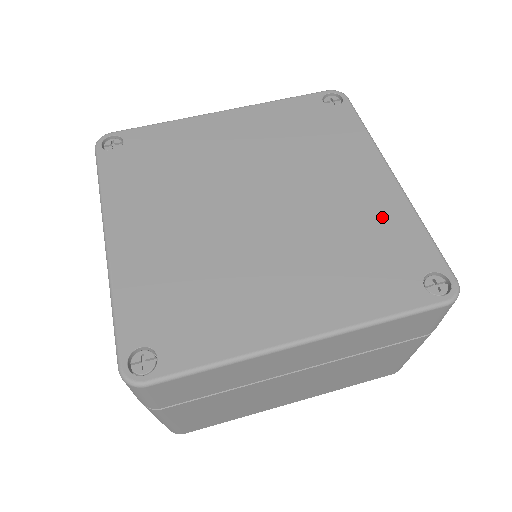
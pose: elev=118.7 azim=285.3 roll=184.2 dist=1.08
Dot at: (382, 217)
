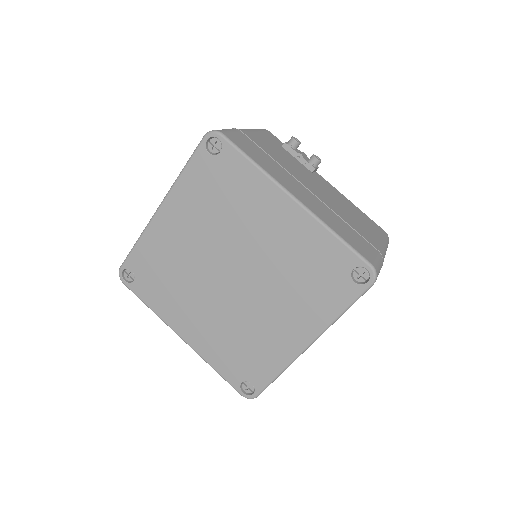
Dot at: (270, 350)
